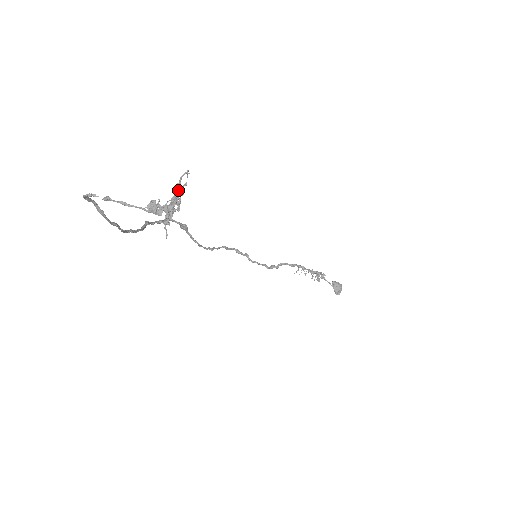
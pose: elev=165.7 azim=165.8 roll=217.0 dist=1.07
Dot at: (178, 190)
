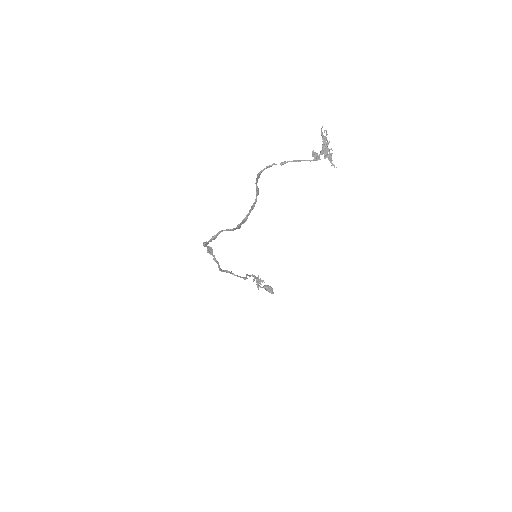
Dot at: (325, 138)
